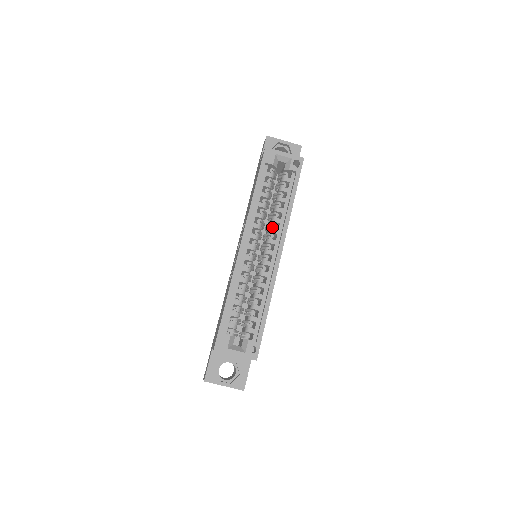
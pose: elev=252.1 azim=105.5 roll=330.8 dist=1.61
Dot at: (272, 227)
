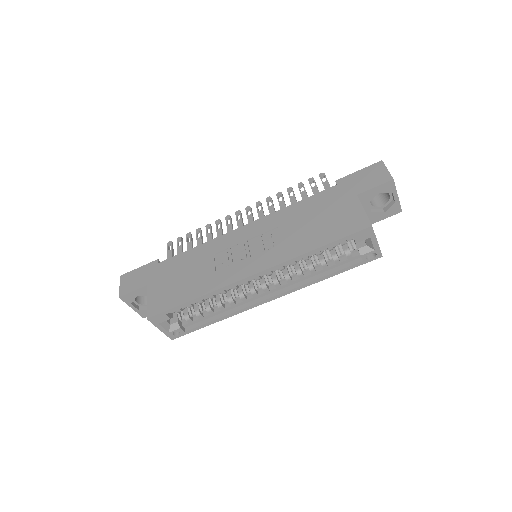
Dot at: (291, 275)
